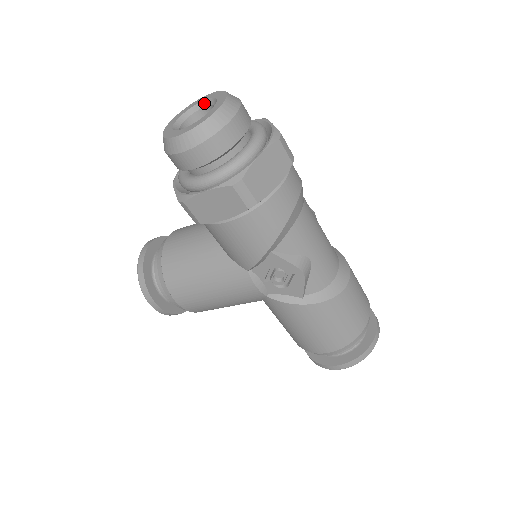
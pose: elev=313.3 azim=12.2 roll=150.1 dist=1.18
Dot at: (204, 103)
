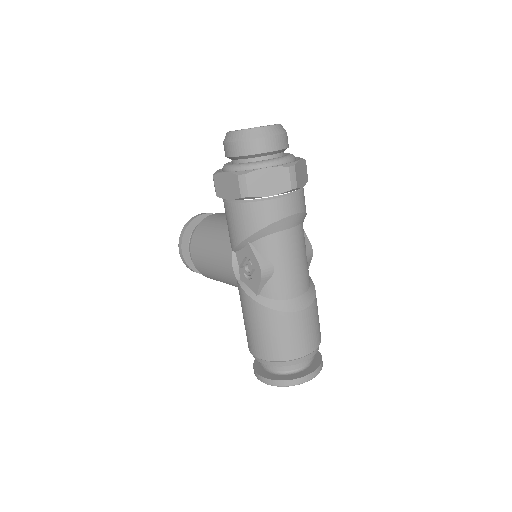
Dot at: occluded
